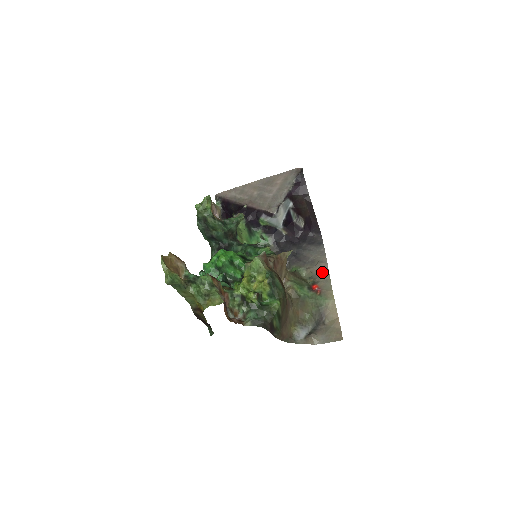
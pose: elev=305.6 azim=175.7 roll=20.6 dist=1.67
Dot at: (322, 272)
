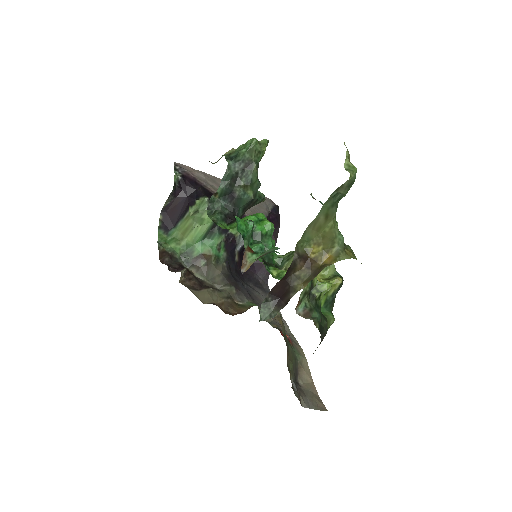
Dot at: occluded
